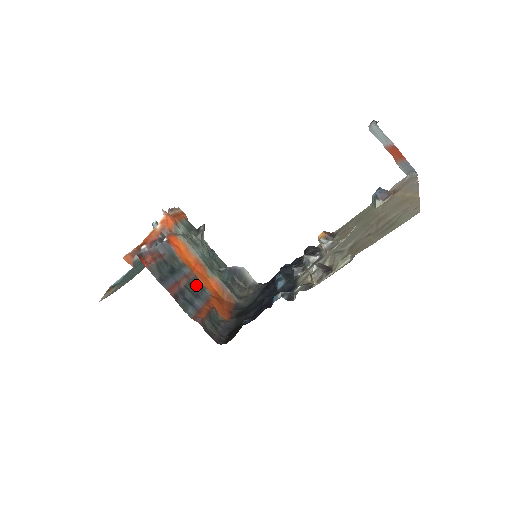
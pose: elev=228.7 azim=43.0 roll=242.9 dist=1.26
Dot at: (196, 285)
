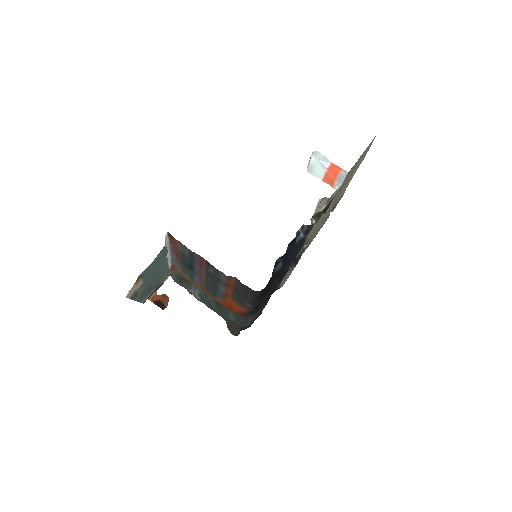
Dot at: (210, 287)
